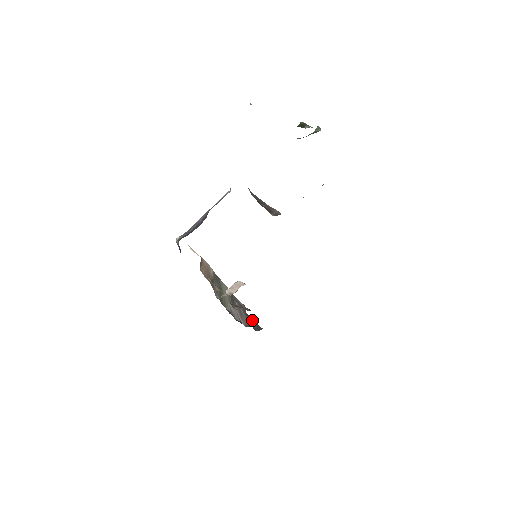
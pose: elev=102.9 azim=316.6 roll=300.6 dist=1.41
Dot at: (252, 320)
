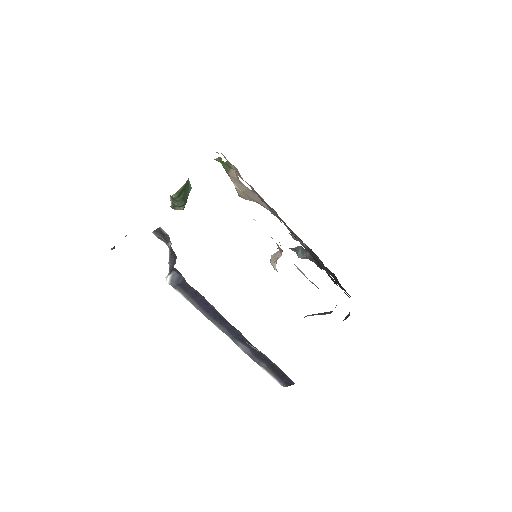
Dot at: occluded
